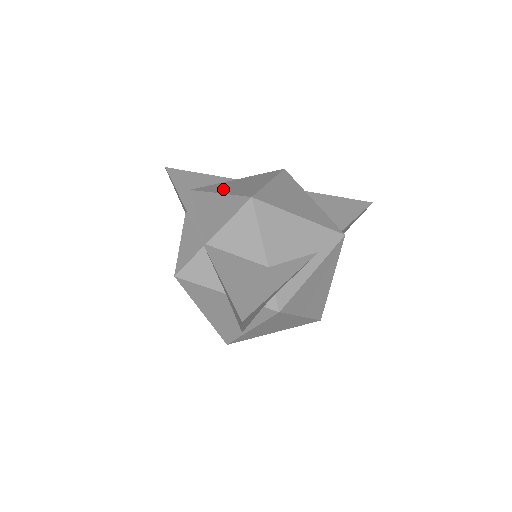
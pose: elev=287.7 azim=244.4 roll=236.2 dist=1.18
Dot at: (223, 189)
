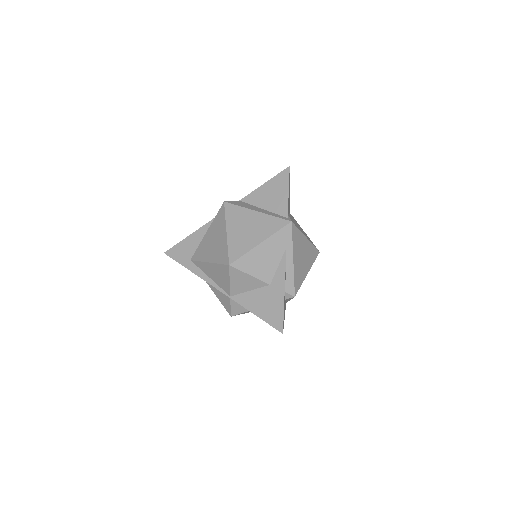
Dot at: (208, 255)
